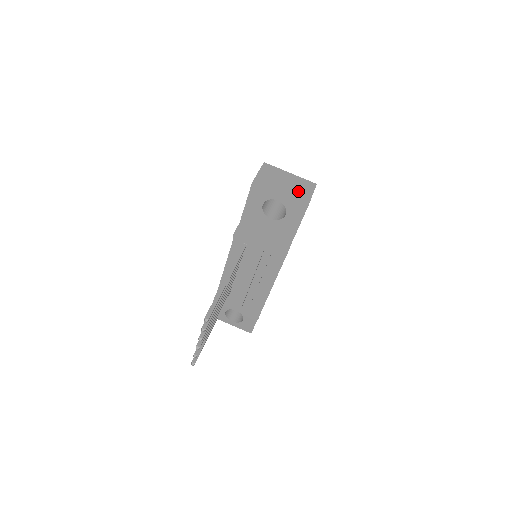
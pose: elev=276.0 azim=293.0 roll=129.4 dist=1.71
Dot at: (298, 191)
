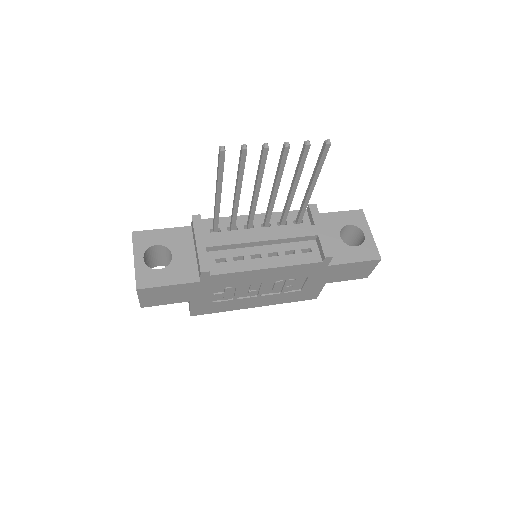
Dot at: occluded
